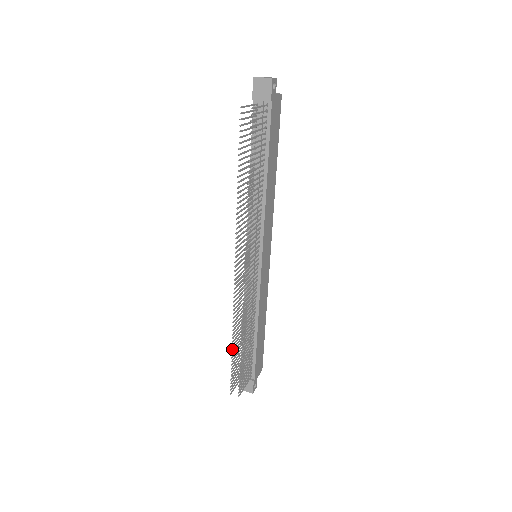
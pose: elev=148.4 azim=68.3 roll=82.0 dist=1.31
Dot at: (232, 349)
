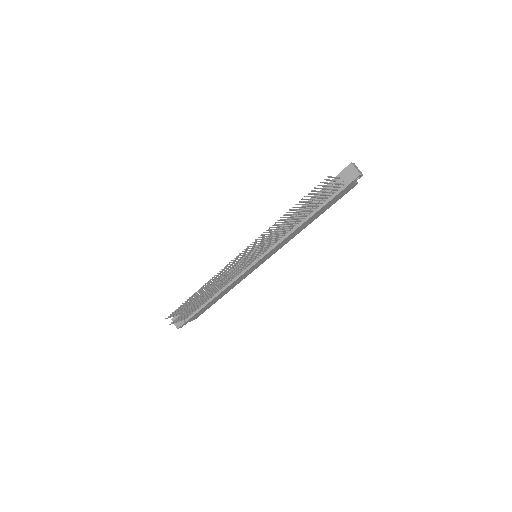
Dot at: (192, 295)
